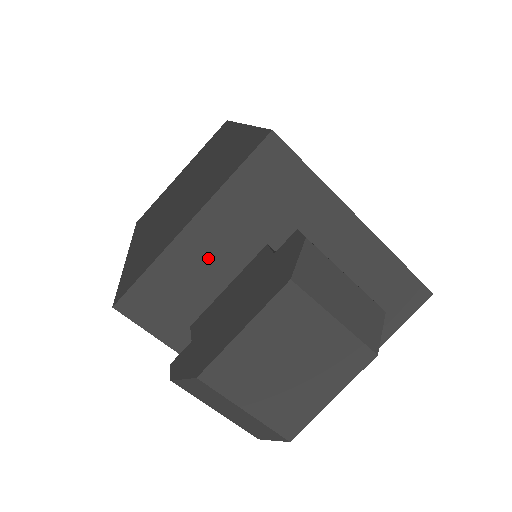
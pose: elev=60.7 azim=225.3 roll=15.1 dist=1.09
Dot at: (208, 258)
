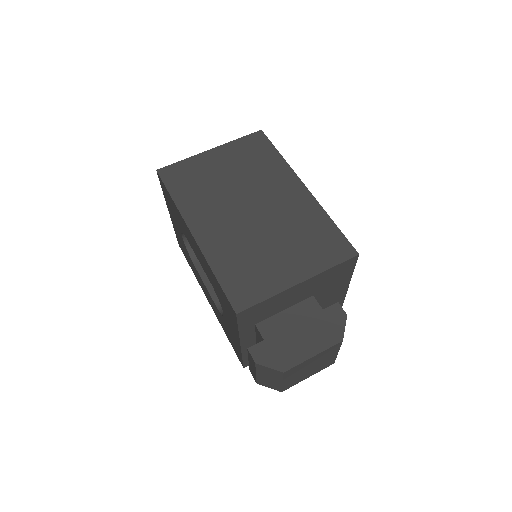
Dot at: (290, 298)
